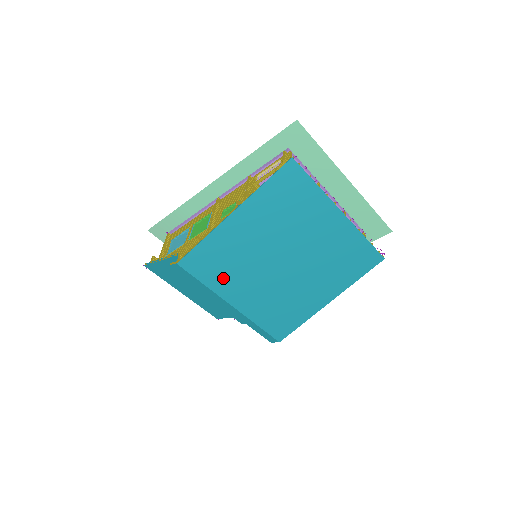
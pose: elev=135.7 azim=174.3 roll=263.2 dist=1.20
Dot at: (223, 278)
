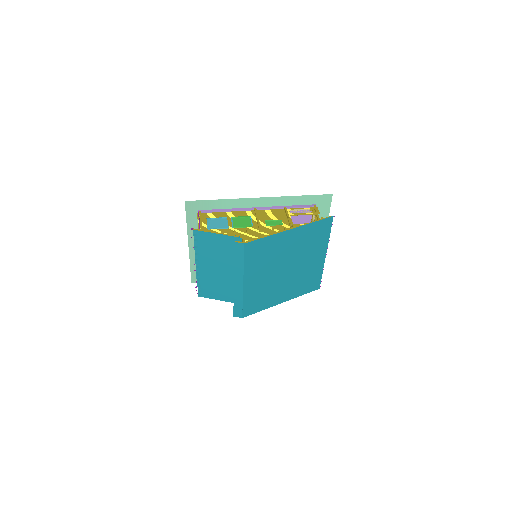
Dot at: (255, 264)
